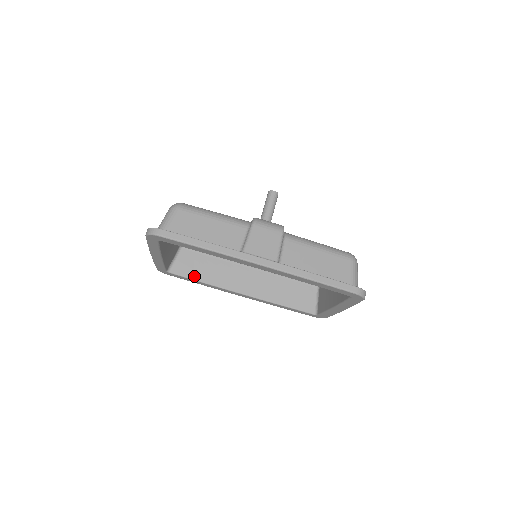
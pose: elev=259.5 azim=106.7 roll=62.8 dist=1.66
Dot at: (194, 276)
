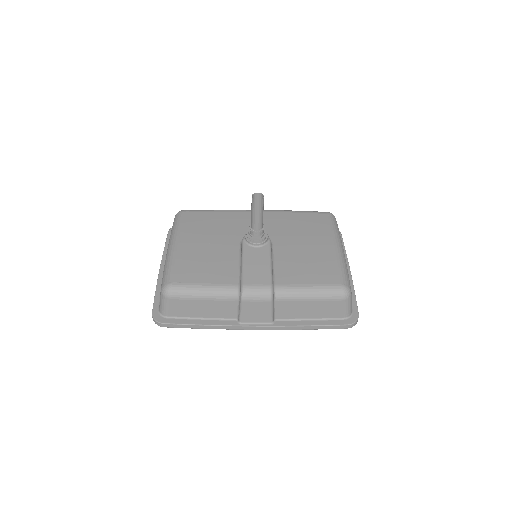
Dot at: occluded
